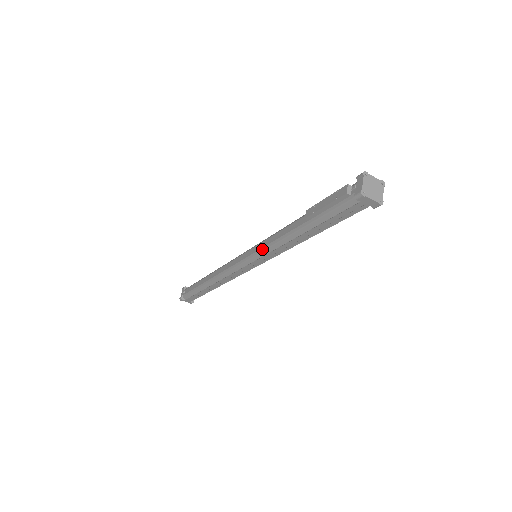
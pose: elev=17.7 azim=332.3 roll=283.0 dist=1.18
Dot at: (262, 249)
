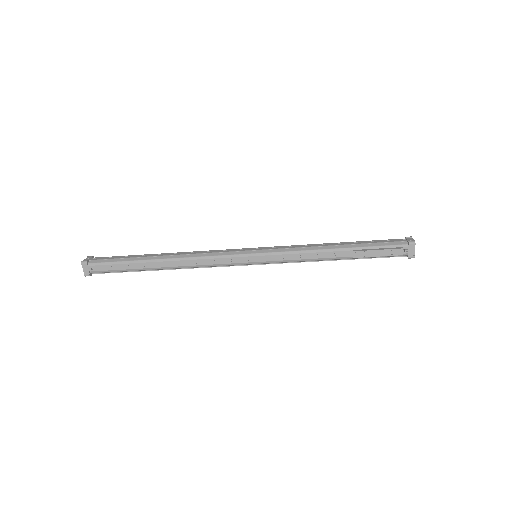
Dot at: (282, 261)
